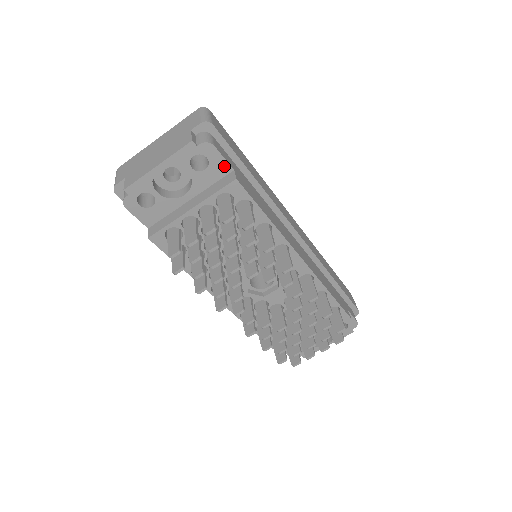
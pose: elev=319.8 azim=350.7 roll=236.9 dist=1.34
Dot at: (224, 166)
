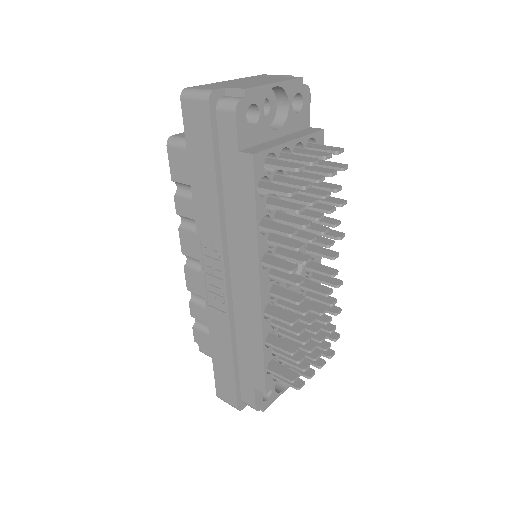
Dot at: (307, 118)
